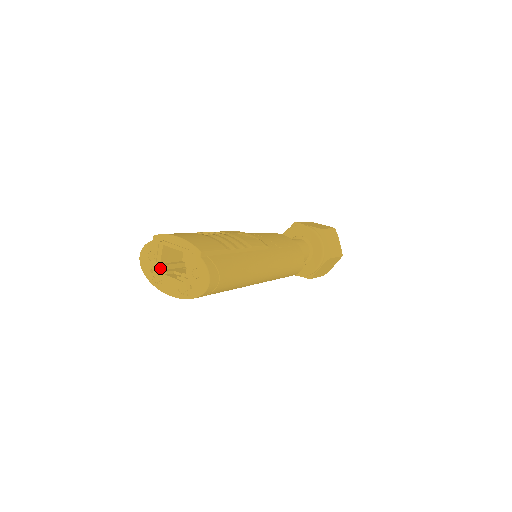
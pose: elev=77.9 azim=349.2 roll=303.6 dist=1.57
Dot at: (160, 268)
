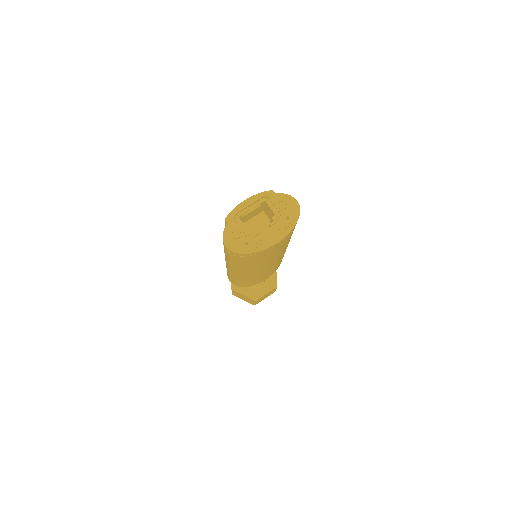
Dot at: (251, 234)
